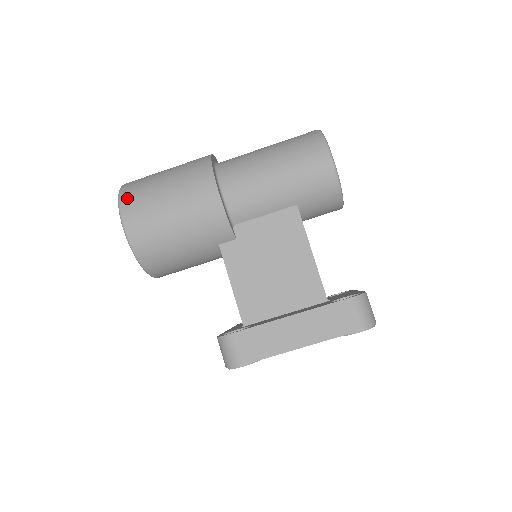
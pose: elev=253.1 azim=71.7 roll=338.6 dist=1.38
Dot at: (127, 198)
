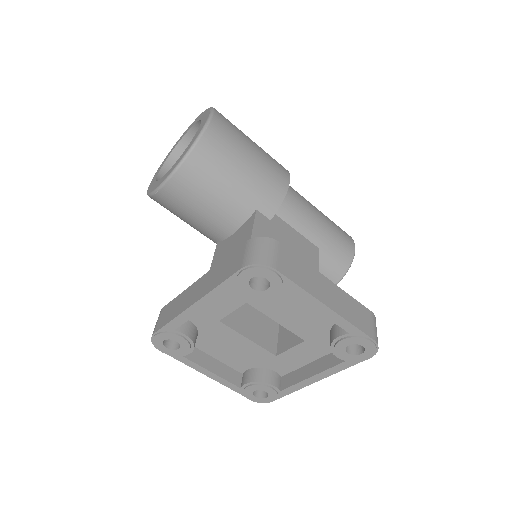
Dot at: occluded
